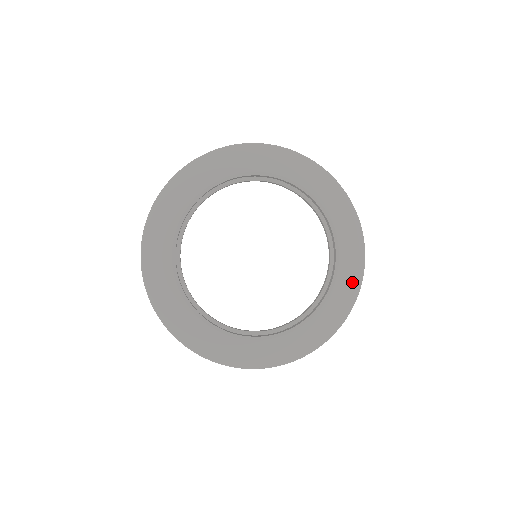
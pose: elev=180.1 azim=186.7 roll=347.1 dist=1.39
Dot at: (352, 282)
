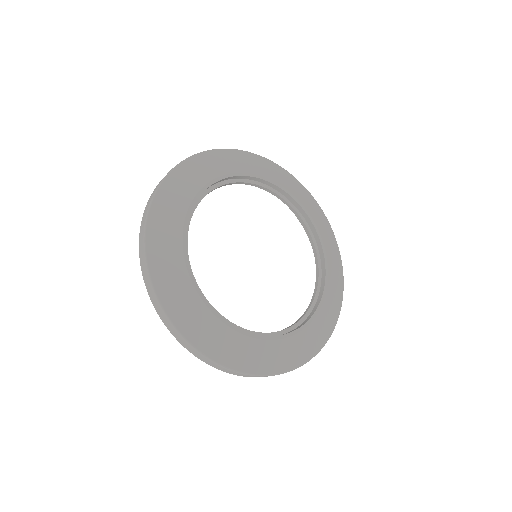
Dot at: (332, 242)
